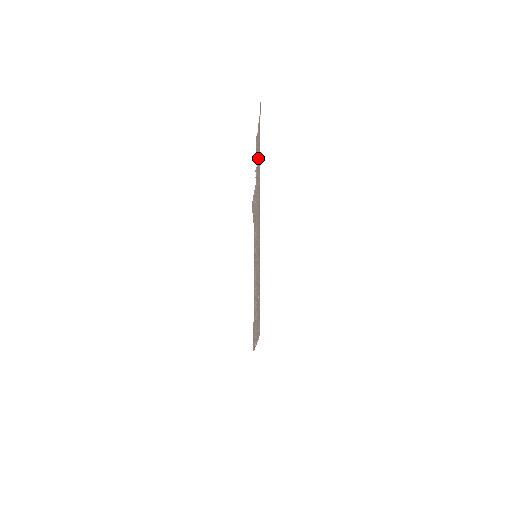
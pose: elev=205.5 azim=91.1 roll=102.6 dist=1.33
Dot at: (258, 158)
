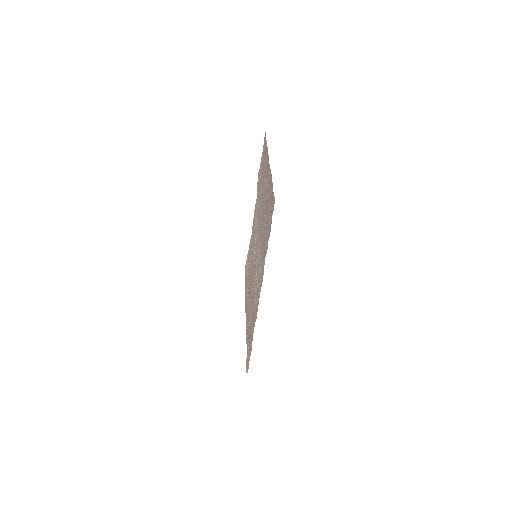
Dot at: (261, 175)
